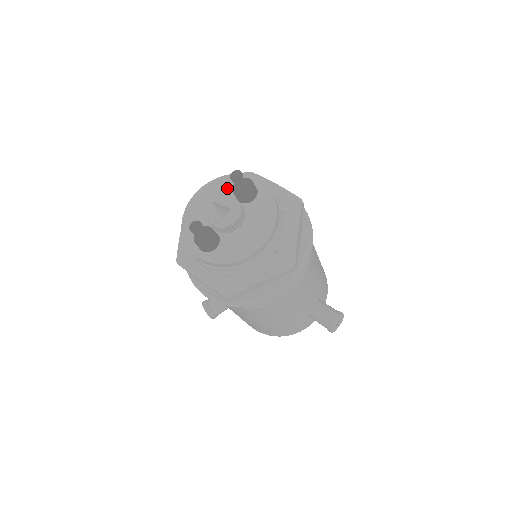
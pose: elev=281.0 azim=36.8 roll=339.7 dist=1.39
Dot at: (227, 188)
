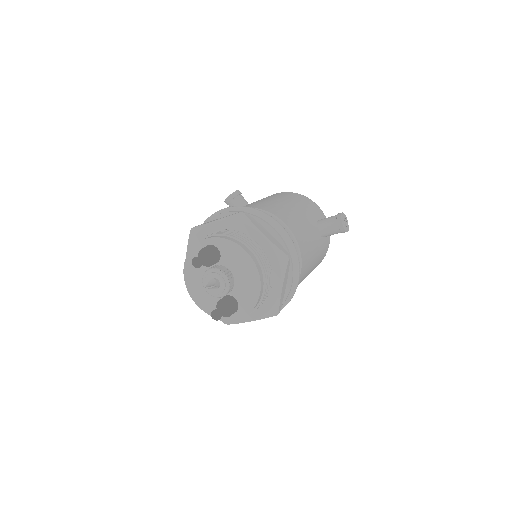
Dot at: occluded
